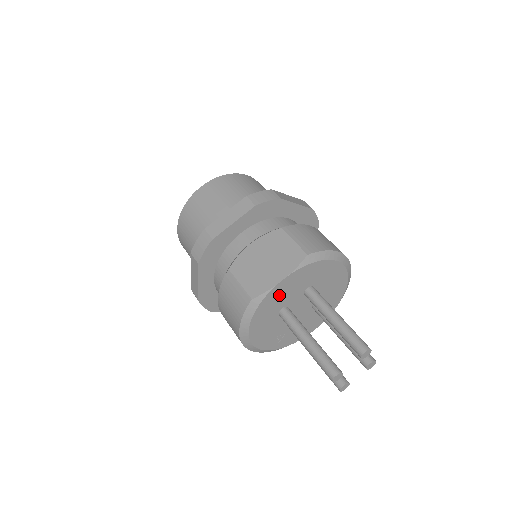
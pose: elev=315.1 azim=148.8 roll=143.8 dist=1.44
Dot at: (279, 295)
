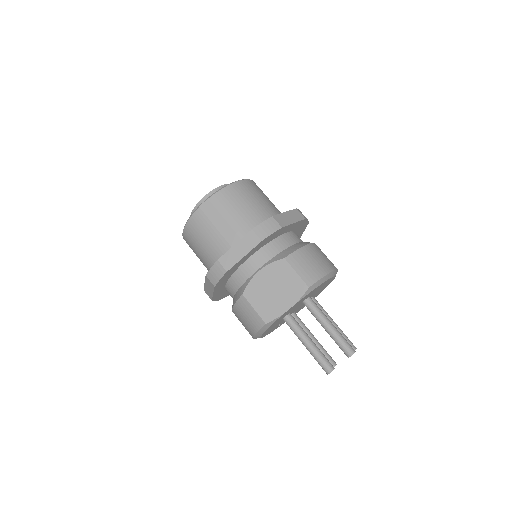
Dot at: (285, 314)
